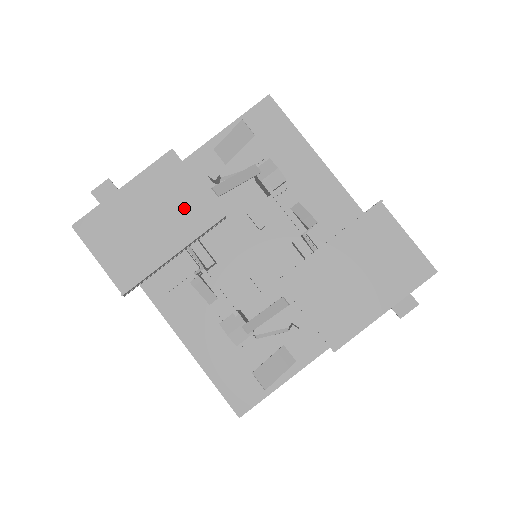
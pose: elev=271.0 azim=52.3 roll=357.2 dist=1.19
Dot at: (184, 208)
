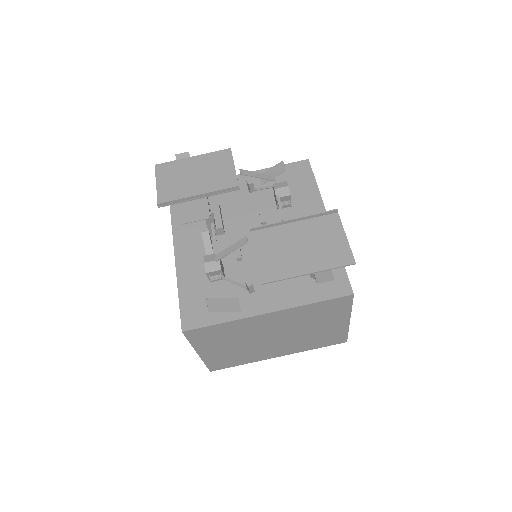
Dot at: (219, 176)
